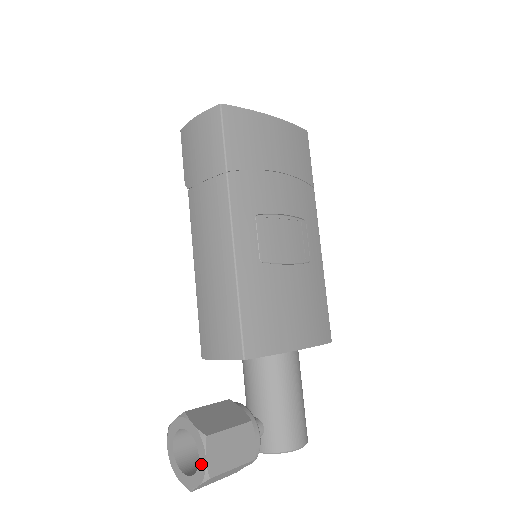
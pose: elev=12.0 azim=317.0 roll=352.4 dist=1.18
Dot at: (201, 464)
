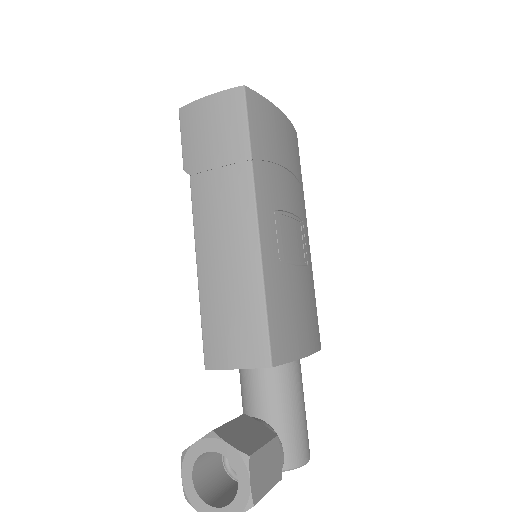
Dot at: (242, 490)
